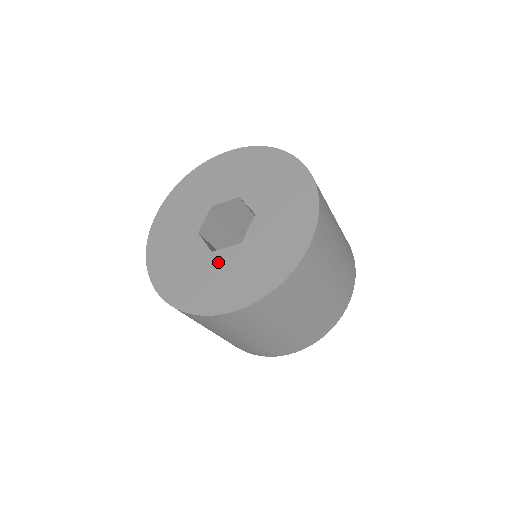
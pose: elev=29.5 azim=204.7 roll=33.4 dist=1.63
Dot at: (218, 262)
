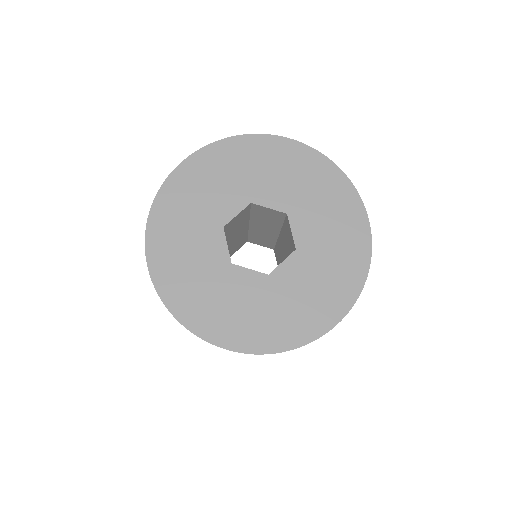
Dot at: (286, 281)
